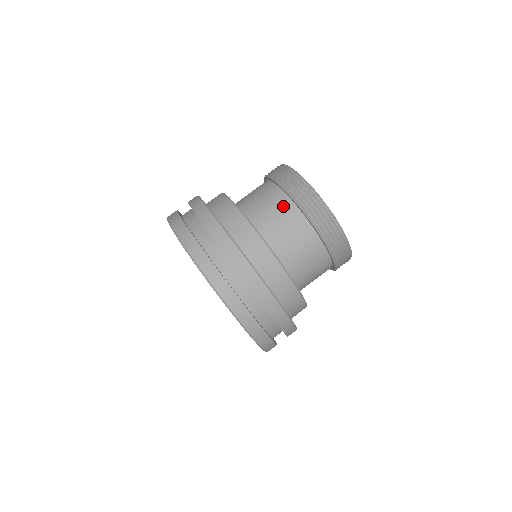
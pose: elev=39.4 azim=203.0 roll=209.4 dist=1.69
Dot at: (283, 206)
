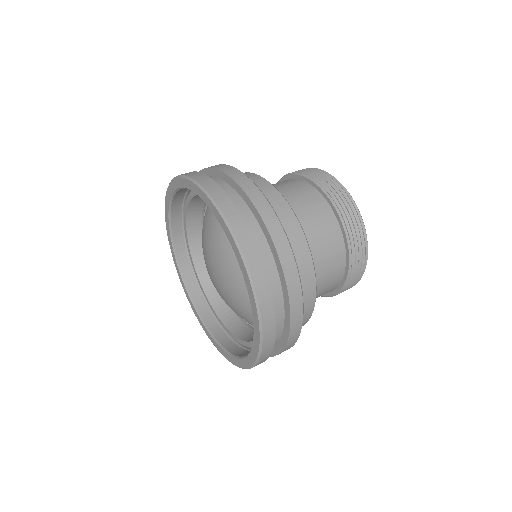
Dot at: (334, 239)
